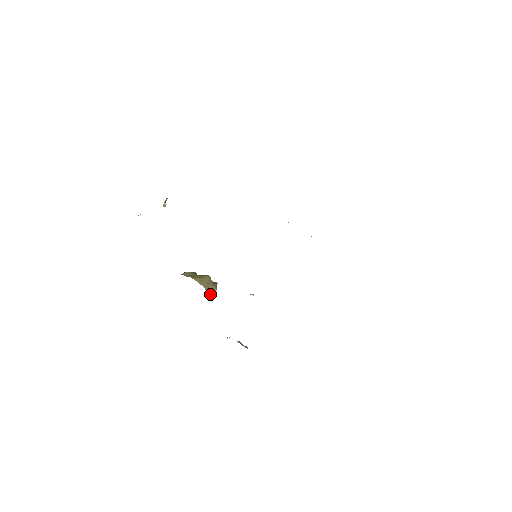
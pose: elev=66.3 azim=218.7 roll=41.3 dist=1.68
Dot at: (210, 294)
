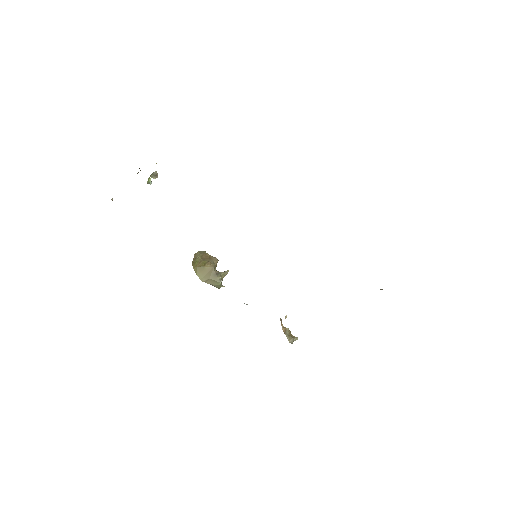
Dot at: (215, 285)
